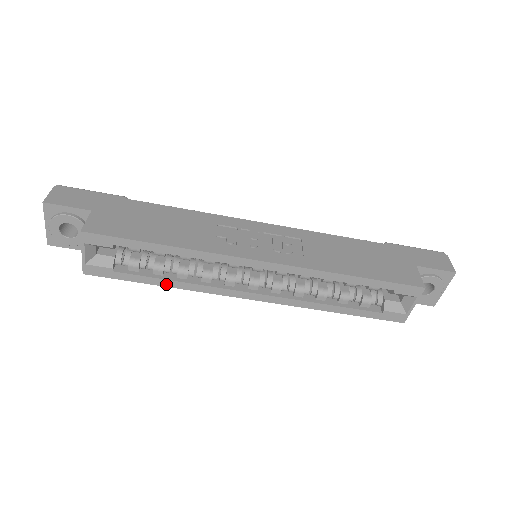
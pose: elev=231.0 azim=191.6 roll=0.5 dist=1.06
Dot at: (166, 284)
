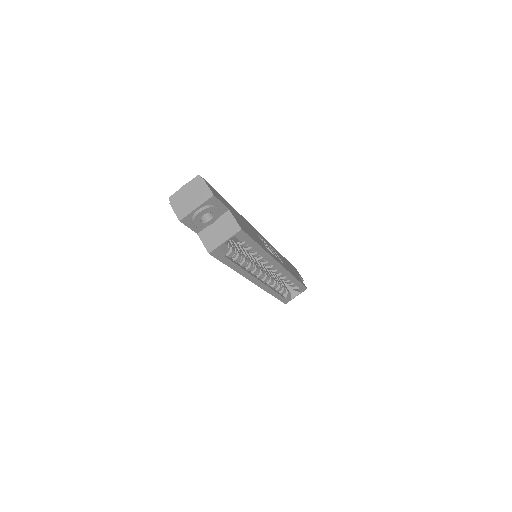
Dot at: (236, 269)
